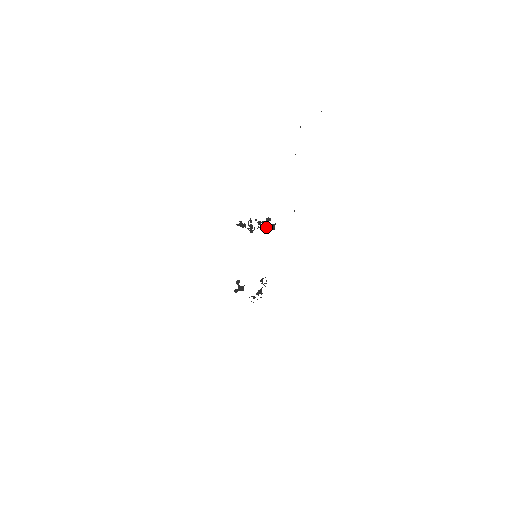
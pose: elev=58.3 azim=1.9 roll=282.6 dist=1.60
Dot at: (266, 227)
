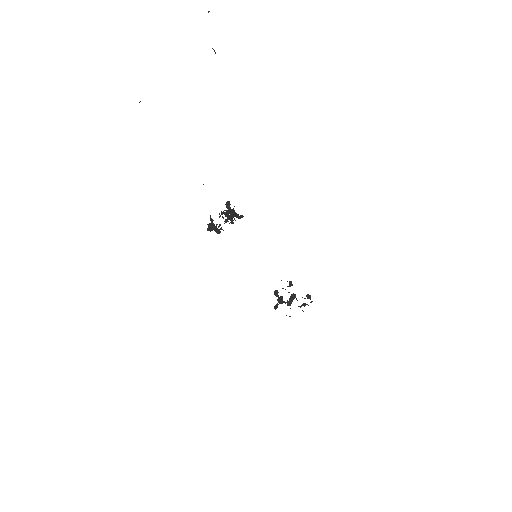
Dot at: occluded
